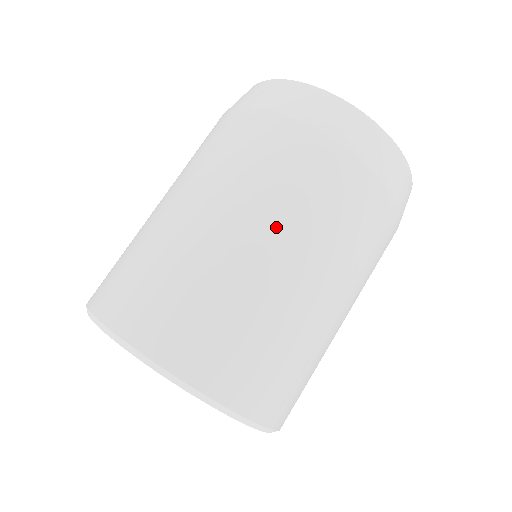
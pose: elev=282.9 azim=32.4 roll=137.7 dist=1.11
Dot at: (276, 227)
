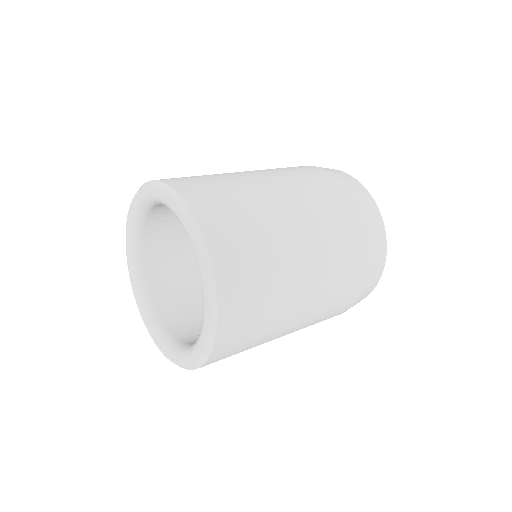
Dot at: (315, 236)
